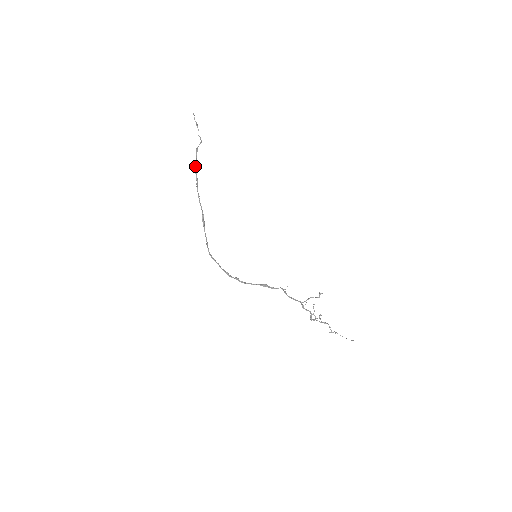
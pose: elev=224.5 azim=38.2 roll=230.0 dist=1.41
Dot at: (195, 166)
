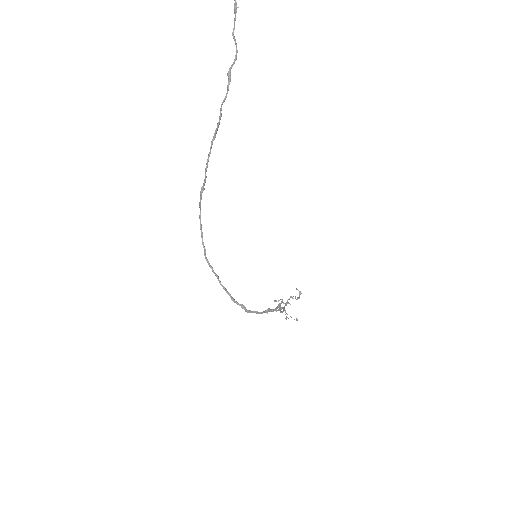
Dot at: (220, 110)
